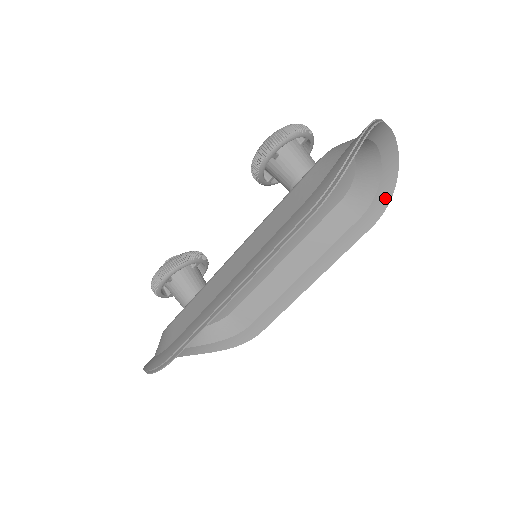
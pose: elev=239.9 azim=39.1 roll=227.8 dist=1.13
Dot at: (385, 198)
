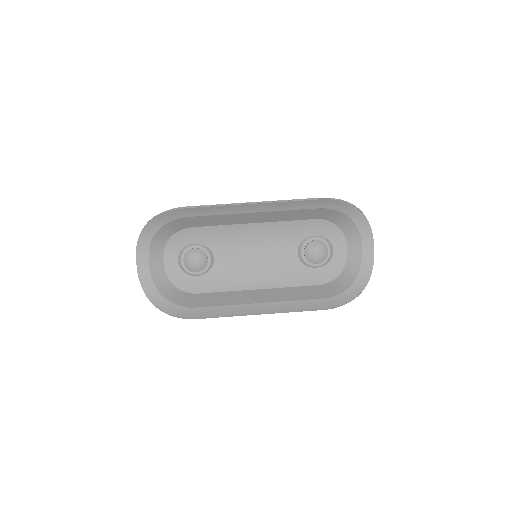
Dot at: (345, 299)
